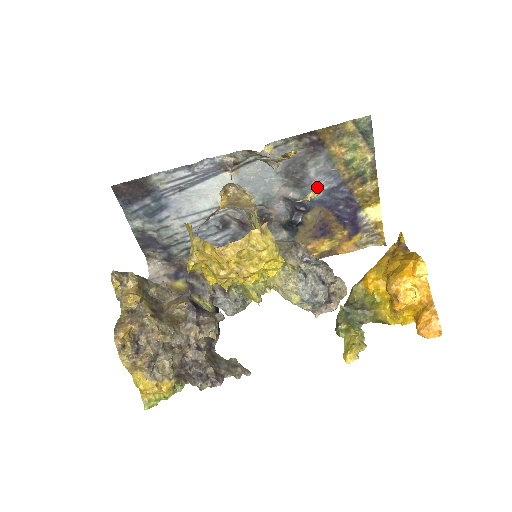
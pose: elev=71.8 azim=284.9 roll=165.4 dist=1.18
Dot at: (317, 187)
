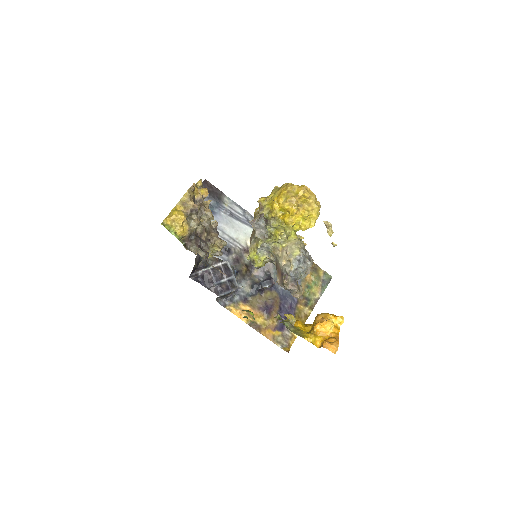
Dot at: occluded
